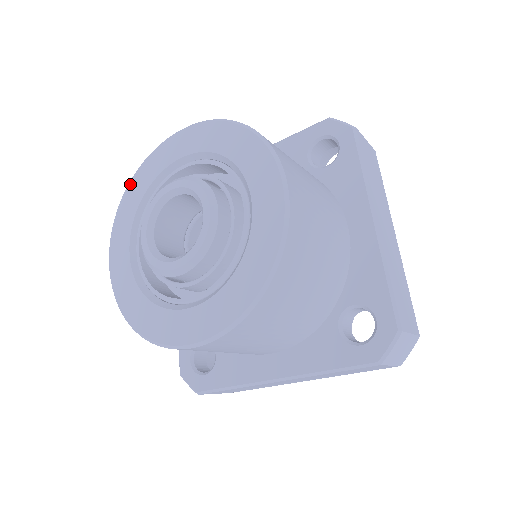
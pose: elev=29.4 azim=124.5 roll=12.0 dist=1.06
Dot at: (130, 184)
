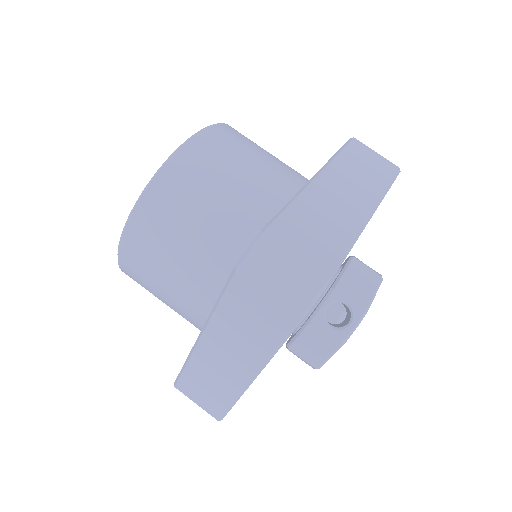
Dot at: occluded
